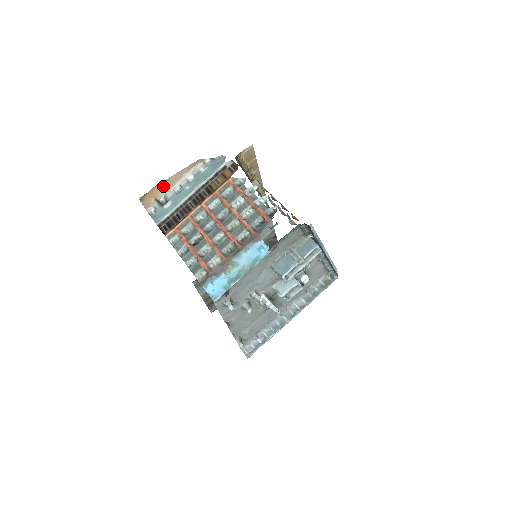
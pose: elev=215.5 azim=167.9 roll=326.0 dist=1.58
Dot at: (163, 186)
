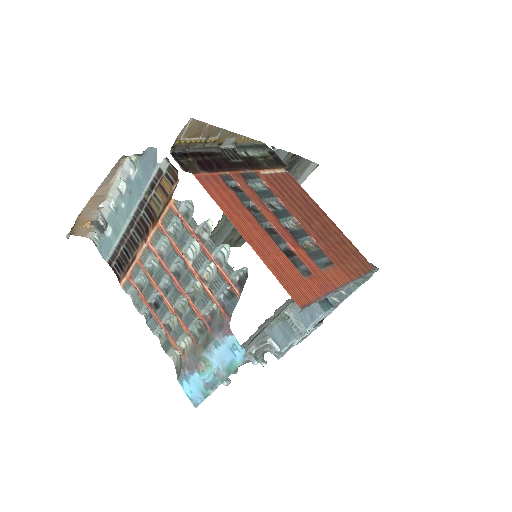
Dot at: (90, 207)
